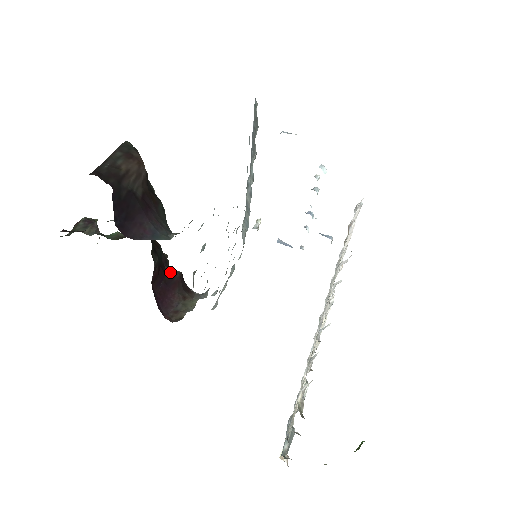
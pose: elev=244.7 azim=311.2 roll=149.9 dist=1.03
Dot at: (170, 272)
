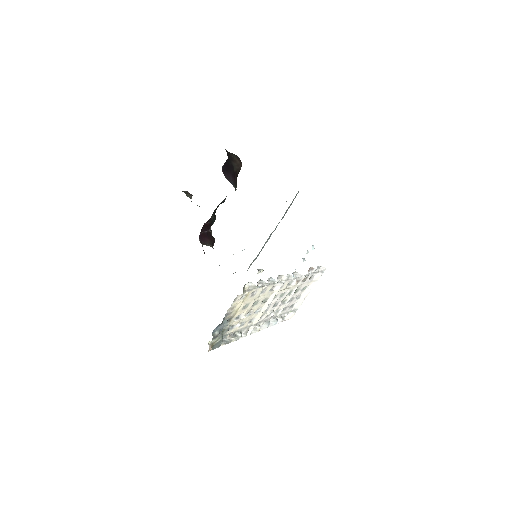
Dot at: (211, 234)
